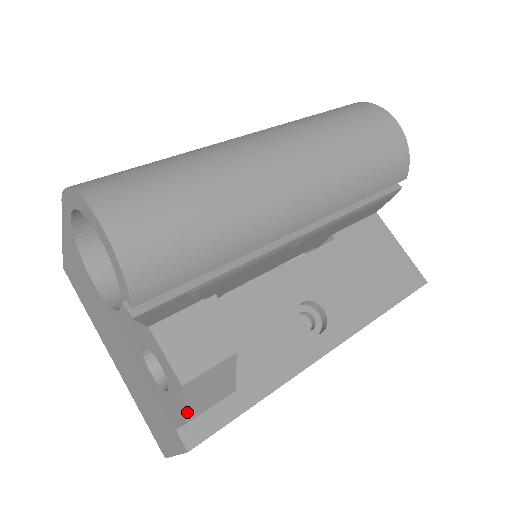
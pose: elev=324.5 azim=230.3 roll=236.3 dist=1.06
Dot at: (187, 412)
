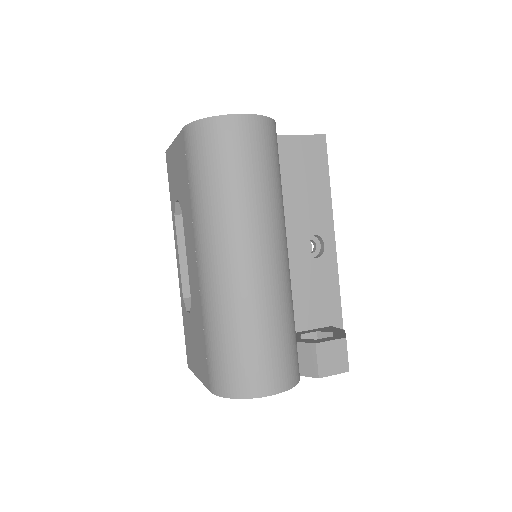
Dot at: occluded
